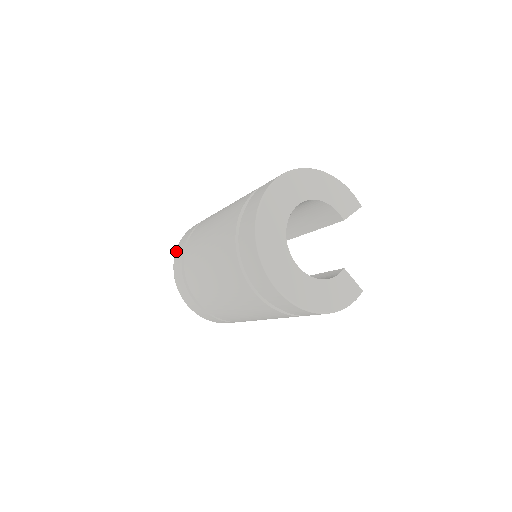
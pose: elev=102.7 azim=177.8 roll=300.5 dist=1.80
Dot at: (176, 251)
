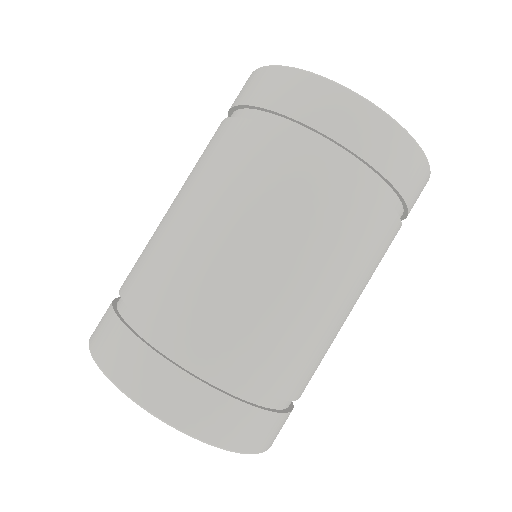
Dot at: (110, 373)
